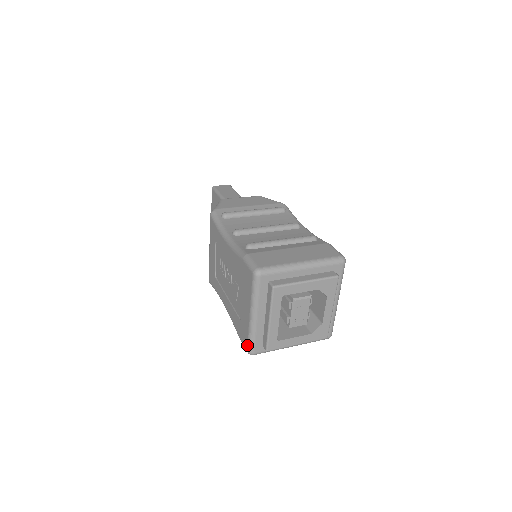
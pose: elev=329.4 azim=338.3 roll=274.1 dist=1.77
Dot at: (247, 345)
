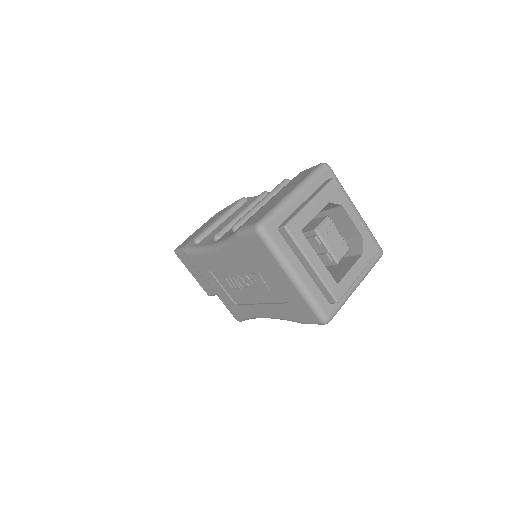
Dot at: (315, 316)
